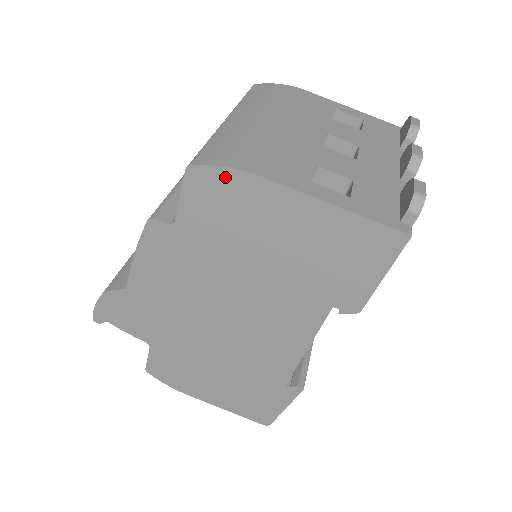
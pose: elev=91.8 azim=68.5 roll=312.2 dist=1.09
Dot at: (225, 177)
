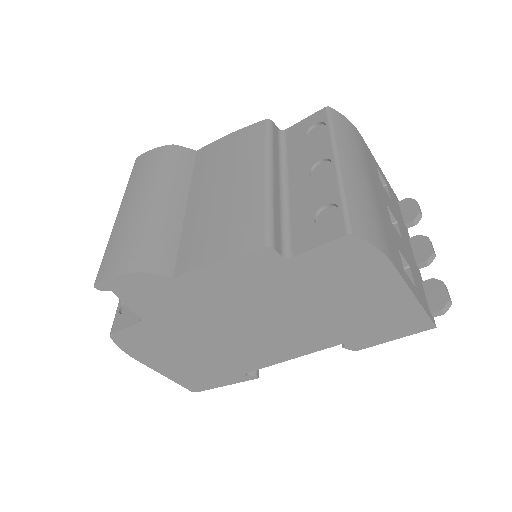
Dot at: (369, 253)
